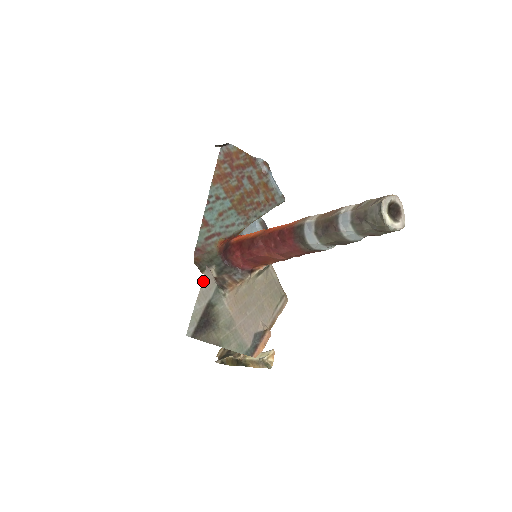
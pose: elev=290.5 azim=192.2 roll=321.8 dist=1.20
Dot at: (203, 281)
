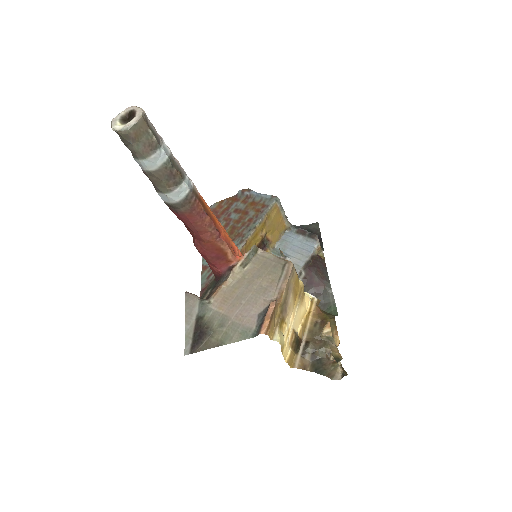
Dot at: (185, 305)
